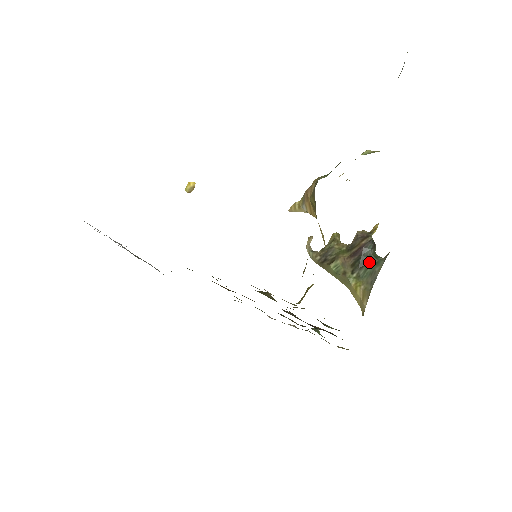
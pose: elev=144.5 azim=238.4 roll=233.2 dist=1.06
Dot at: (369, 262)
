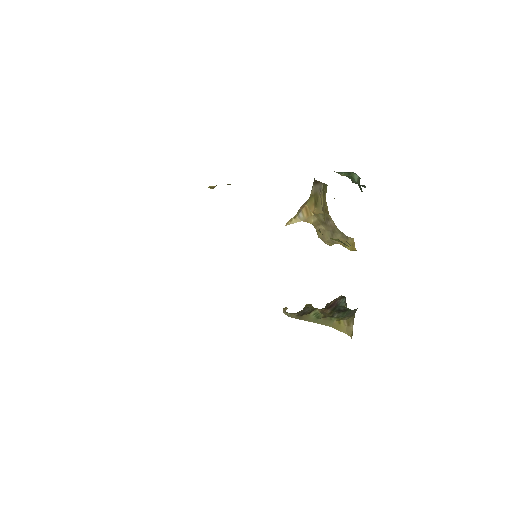
Dot at: (345, 310)
